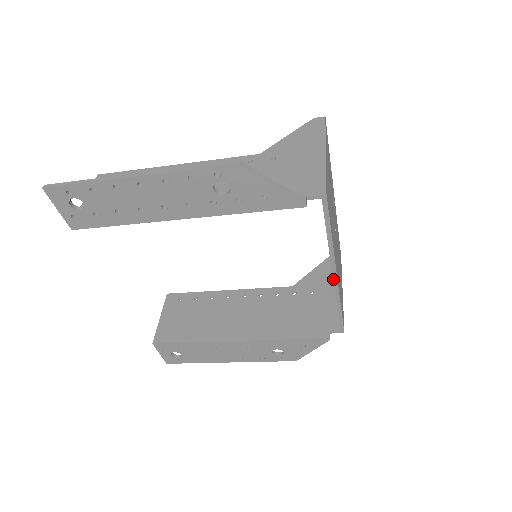
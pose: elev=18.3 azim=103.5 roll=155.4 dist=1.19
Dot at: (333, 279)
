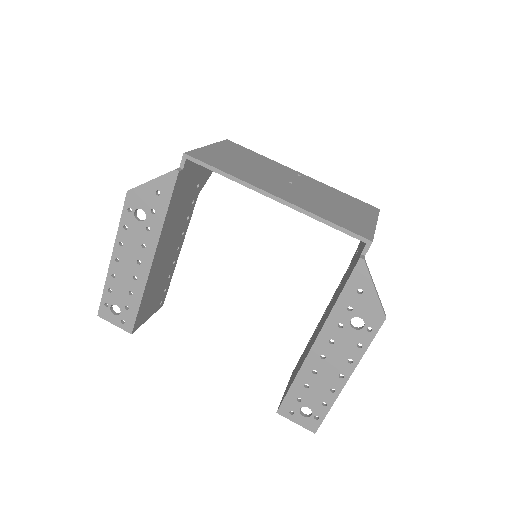
Dot at: (279, 202)
